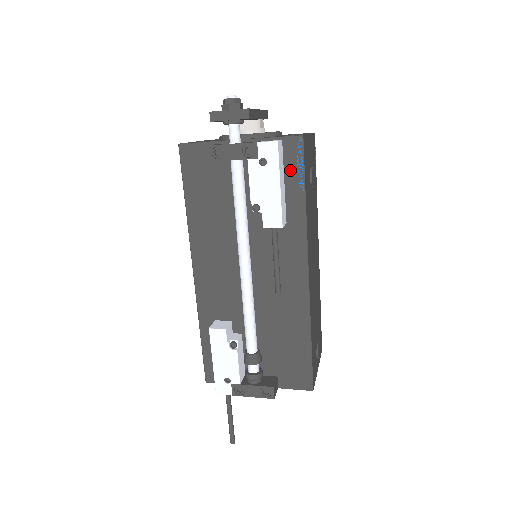
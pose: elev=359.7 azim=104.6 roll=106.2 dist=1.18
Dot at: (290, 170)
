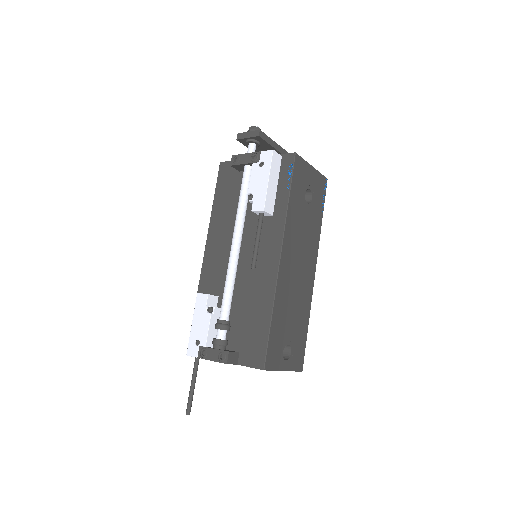
Dot at: (283, 177)
